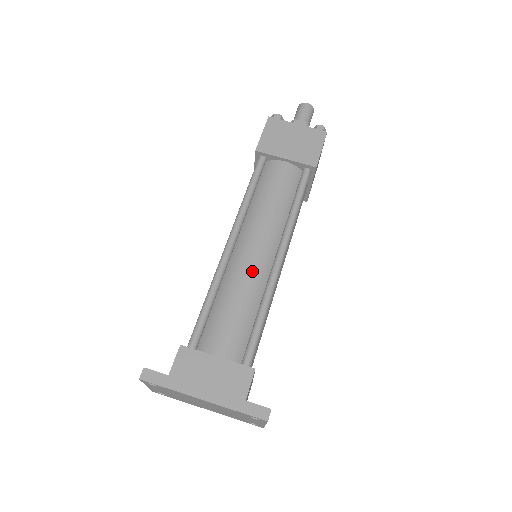
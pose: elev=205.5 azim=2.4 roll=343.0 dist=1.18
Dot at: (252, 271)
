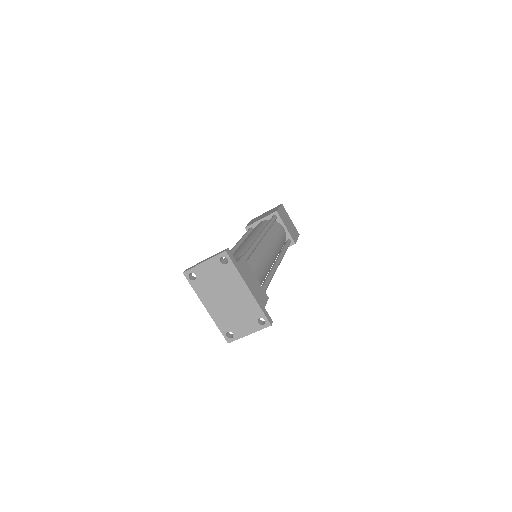
Dot at: (269, 257)
